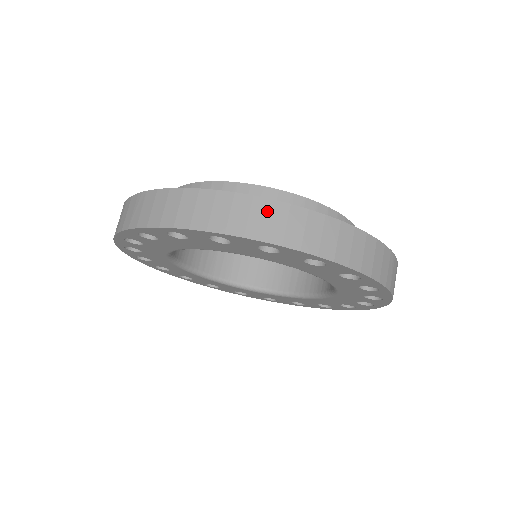
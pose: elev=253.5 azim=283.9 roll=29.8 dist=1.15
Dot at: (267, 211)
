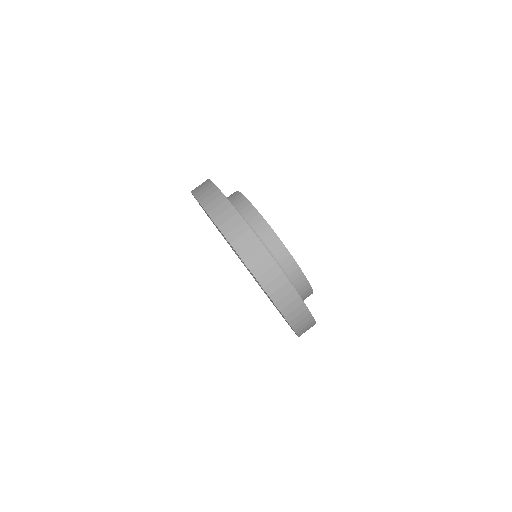
Dot at: (293, 299)
